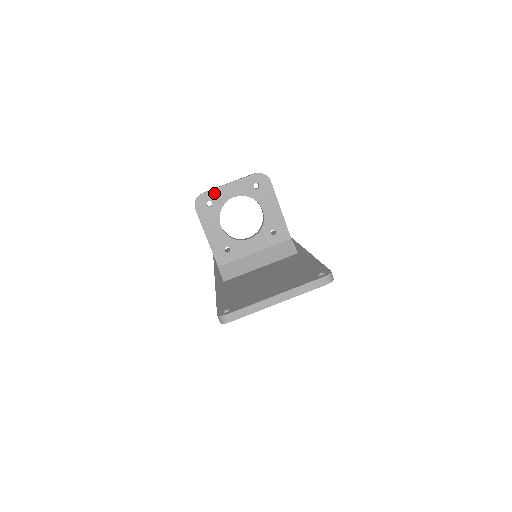
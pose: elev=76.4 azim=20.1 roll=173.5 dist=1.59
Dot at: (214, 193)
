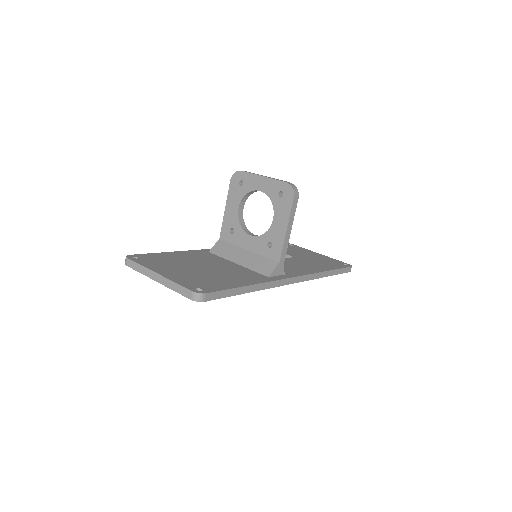
Dot at: (249, 176)
